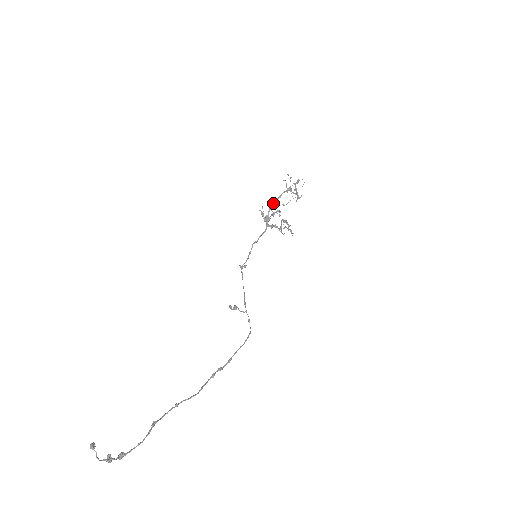
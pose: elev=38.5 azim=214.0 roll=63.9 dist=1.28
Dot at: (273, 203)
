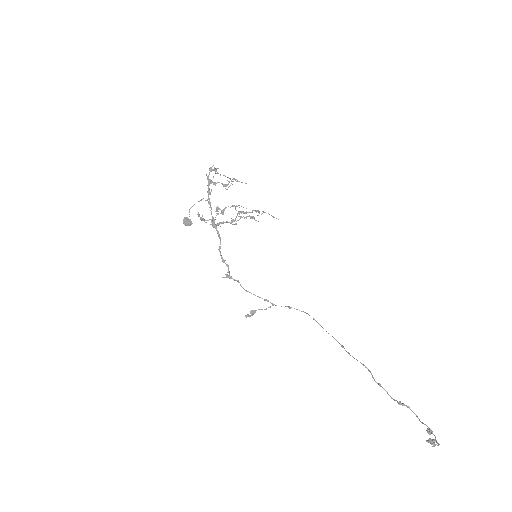
Dot at: (209, 202)
